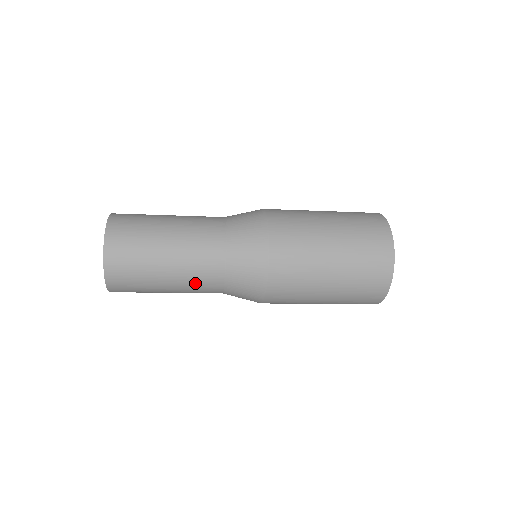
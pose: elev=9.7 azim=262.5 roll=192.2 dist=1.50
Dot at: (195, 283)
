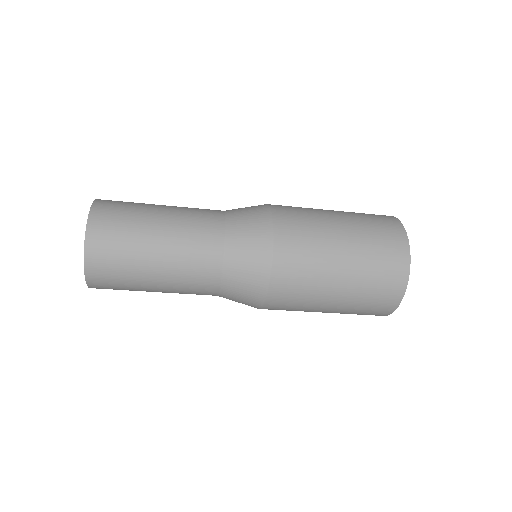
Dot at: (190, 245)
